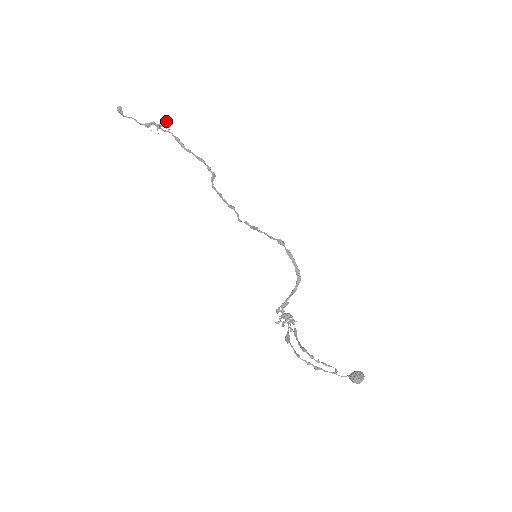
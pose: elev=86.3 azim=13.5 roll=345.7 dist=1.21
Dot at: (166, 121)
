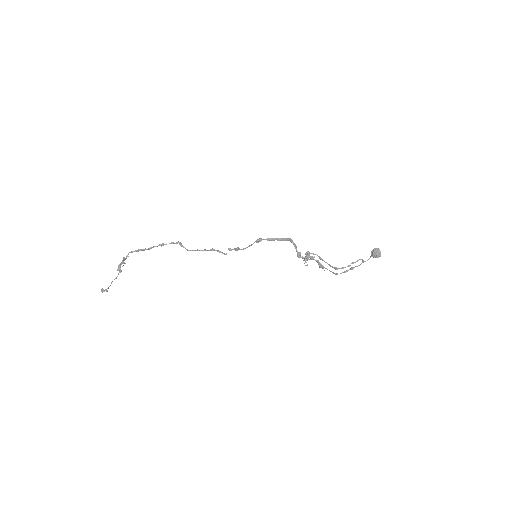
Dot at: (123, 258)
